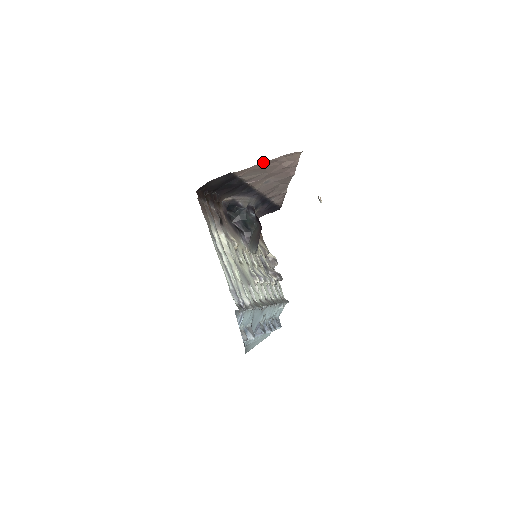
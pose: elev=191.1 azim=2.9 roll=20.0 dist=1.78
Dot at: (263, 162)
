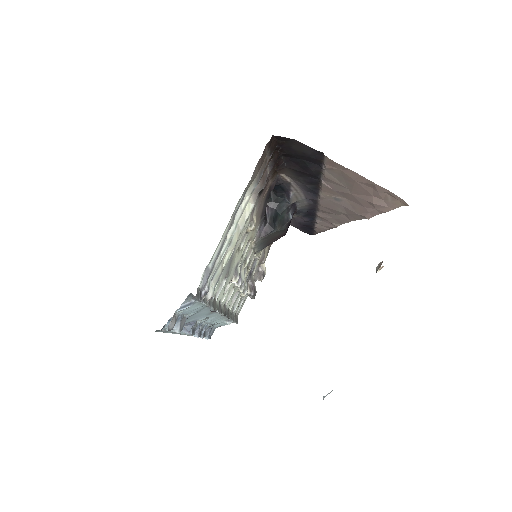
Dot at: occluded
